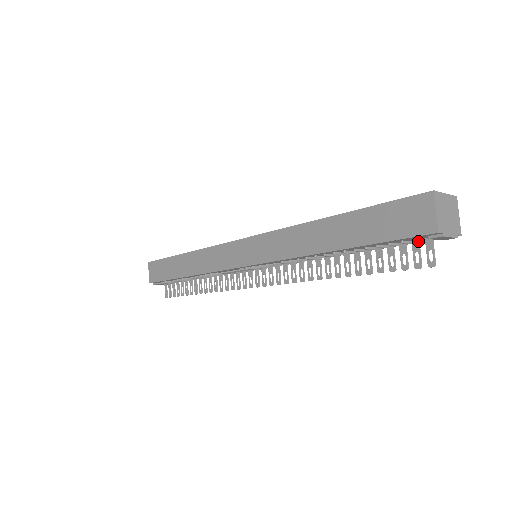
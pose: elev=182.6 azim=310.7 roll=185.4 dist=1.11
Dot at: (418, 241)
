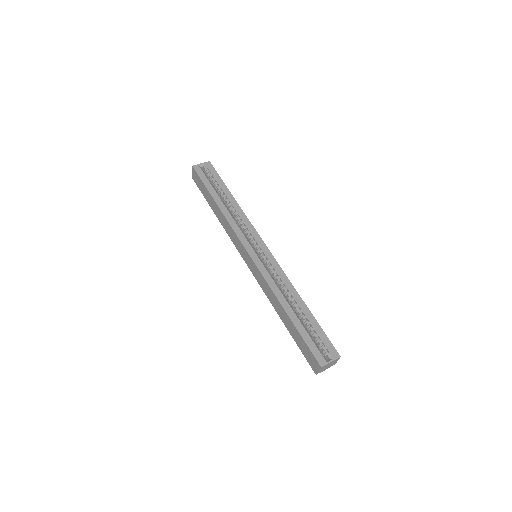
Dot at: occluded
